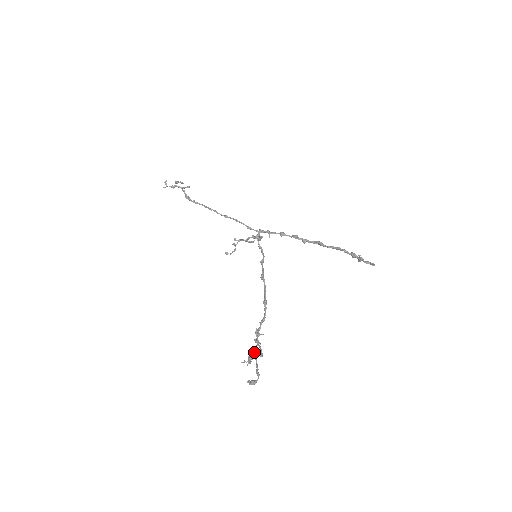
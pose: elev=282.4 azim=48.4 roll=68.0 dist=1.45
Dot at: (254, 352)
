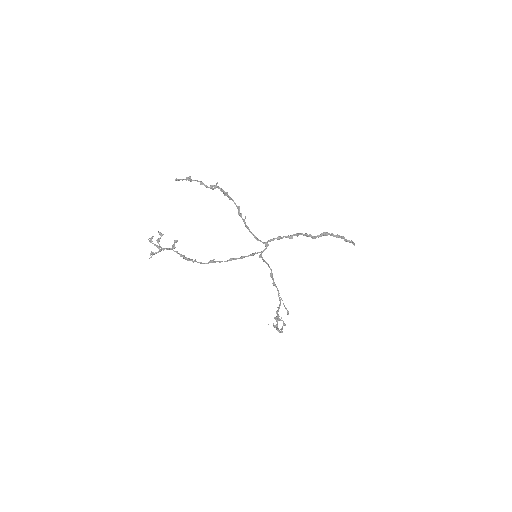
Dot at: (276, 319)
